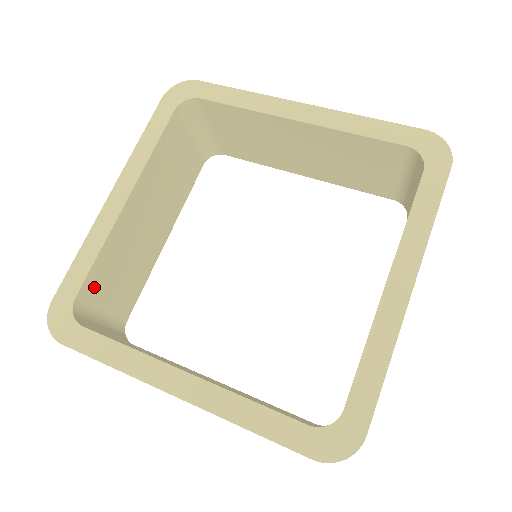
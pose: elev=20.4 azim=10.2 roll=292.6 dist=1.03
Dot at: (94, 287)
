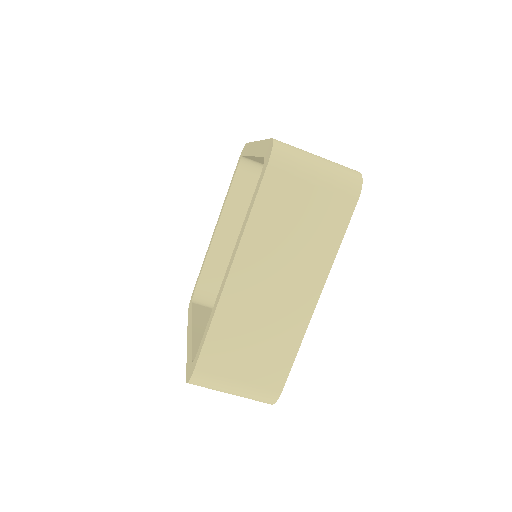
Dot at: (209, 282)
